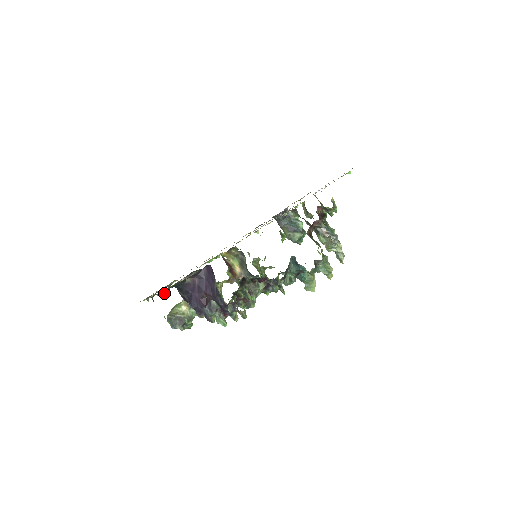
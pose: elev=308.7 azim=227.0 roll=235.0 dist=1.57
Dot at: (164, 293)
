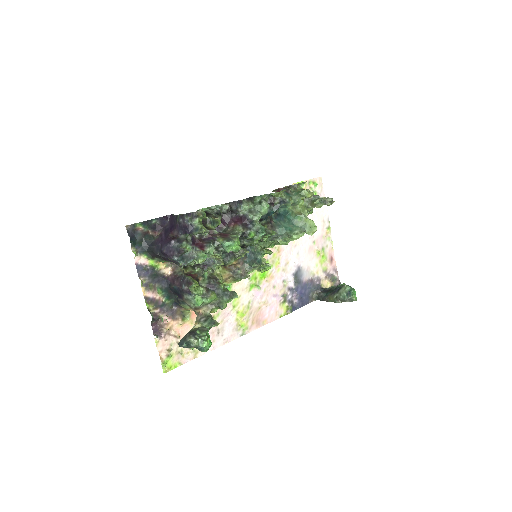
Dot at: (134, 253)
